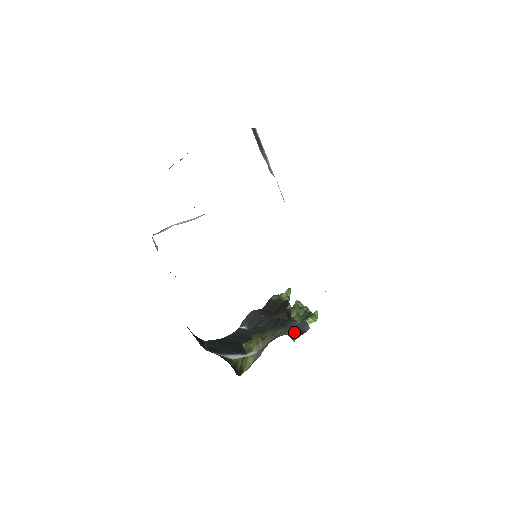
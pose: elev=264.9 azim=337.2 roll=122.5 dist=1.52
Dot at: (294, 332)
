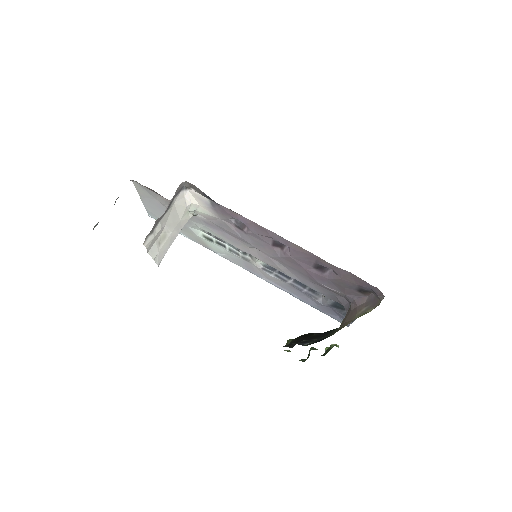
Dot at: occluded
